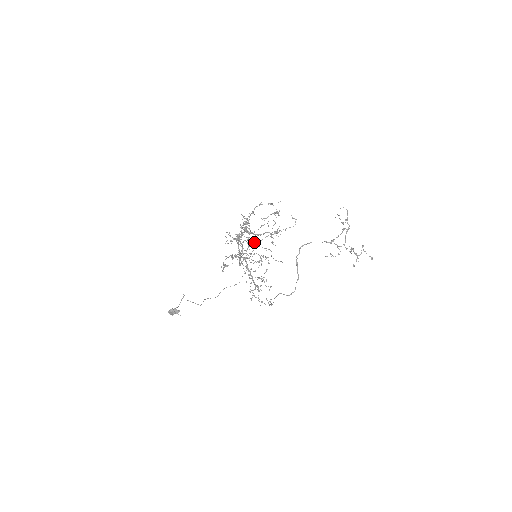
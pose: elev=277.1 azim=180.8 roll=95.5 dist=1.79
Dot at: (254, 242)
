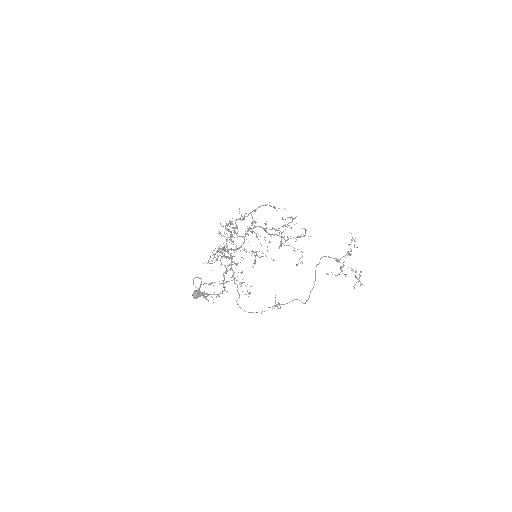
Dot at: occluded
